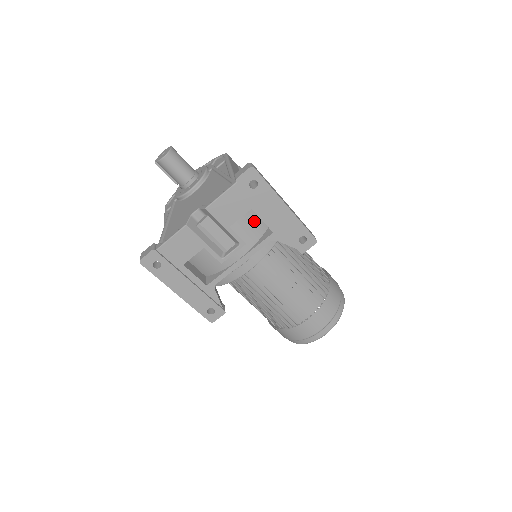
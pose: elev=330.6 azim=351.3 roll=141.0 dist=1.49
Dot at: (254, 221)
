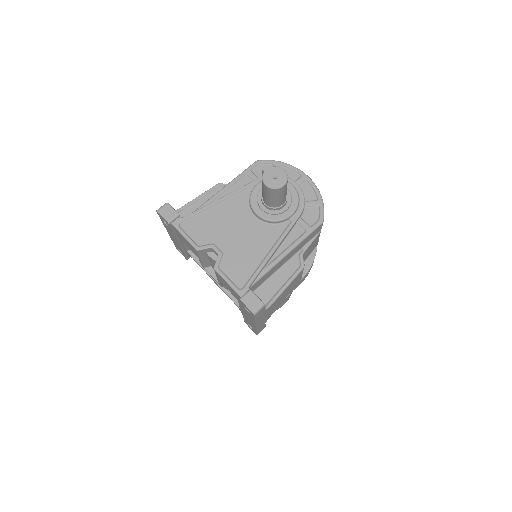
Dot at: occluded
